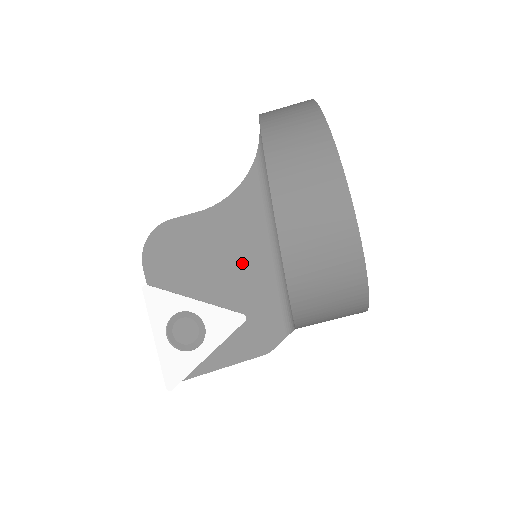
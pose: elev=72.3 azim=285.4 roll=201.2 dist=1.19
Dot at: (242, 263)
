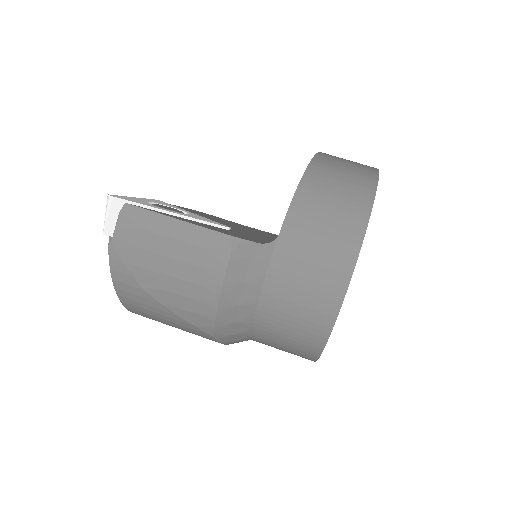
Dot at: occluded
